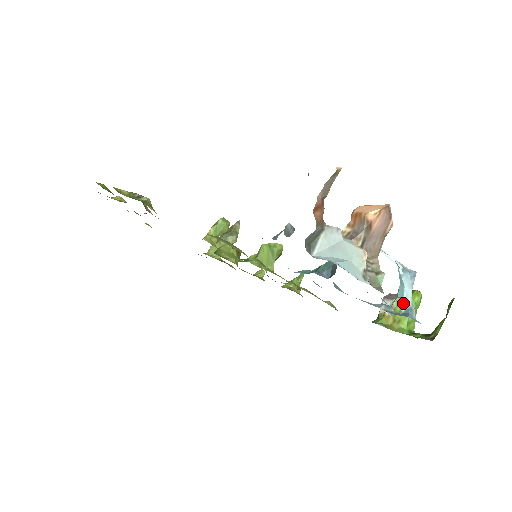
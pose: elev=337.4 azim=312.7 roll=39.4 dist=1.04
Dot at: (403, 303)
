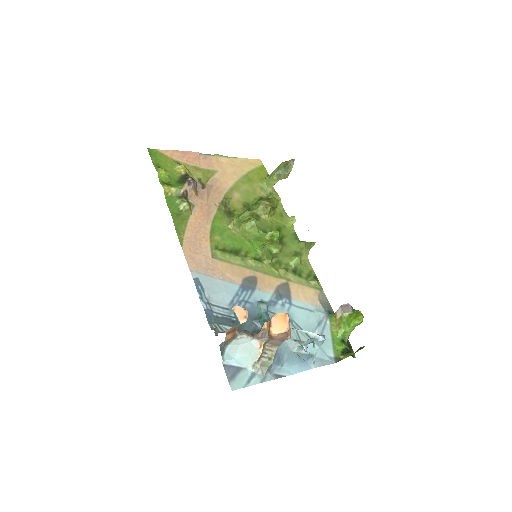
Dot at: (312, 350)
